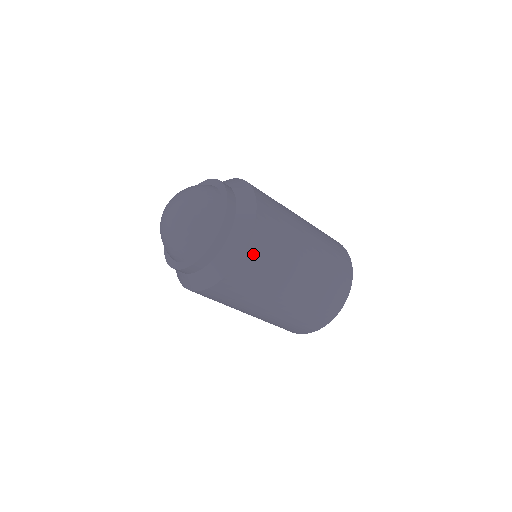
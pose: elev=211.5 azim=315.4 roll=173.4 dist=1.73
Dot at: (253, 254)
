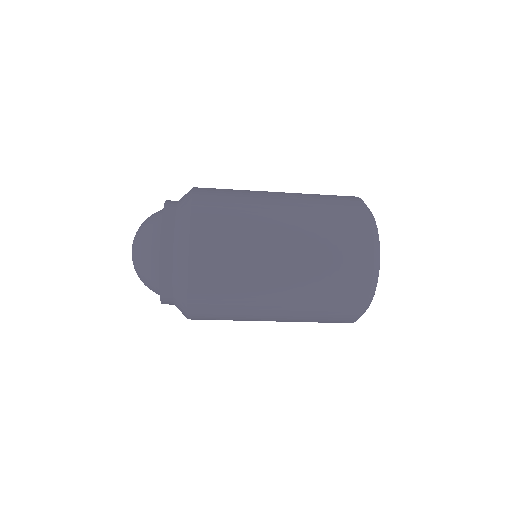
Dot at: (201, 283)
